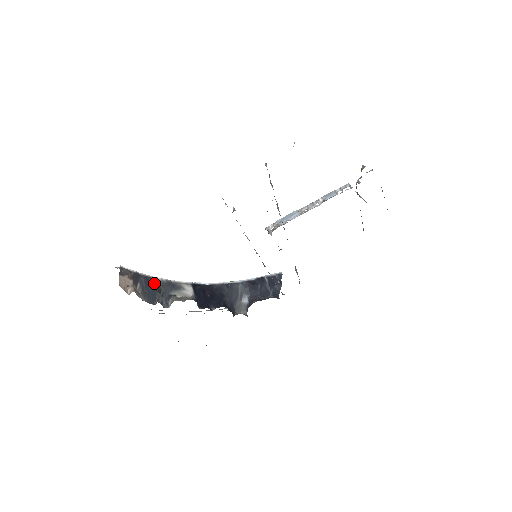
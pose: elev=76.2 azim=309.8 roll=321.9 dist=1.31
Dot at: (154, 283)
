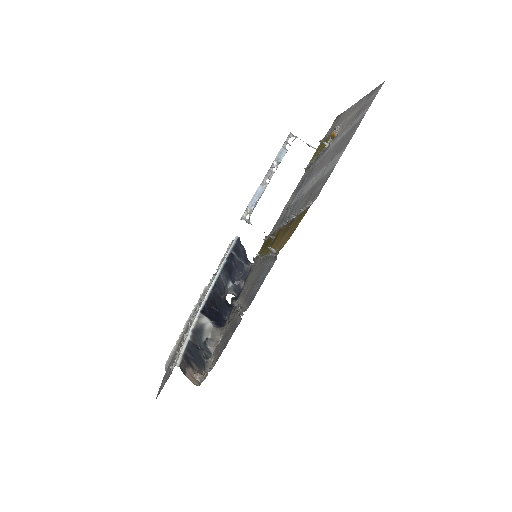
Dot at: (192, 347)
